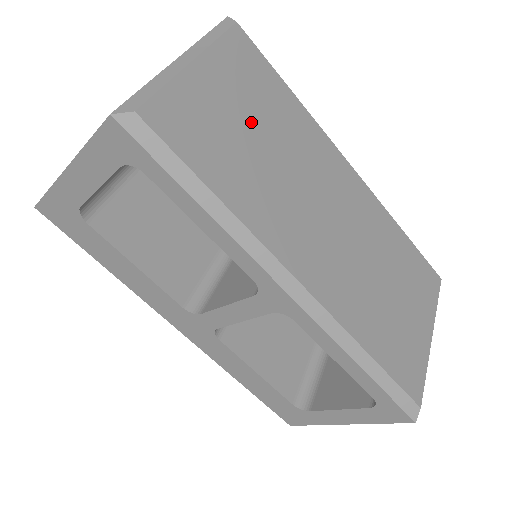
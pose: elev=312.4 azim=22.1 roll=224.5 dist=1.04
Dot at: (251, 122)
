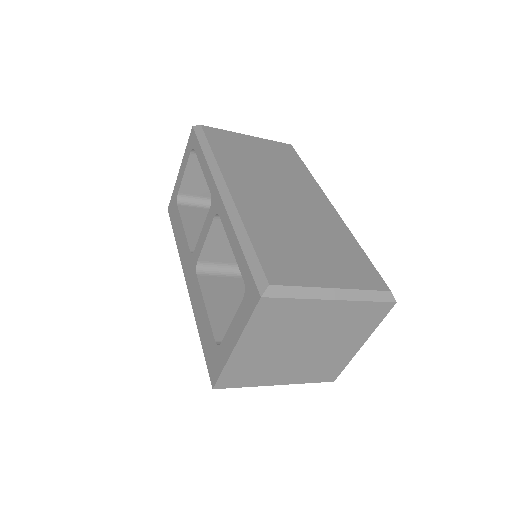
Dot at: (262, 156)
